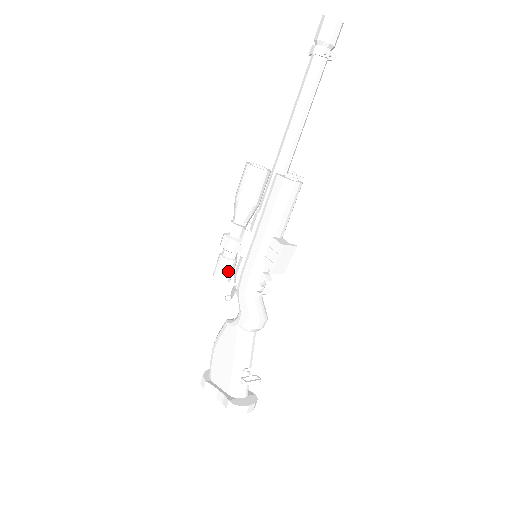
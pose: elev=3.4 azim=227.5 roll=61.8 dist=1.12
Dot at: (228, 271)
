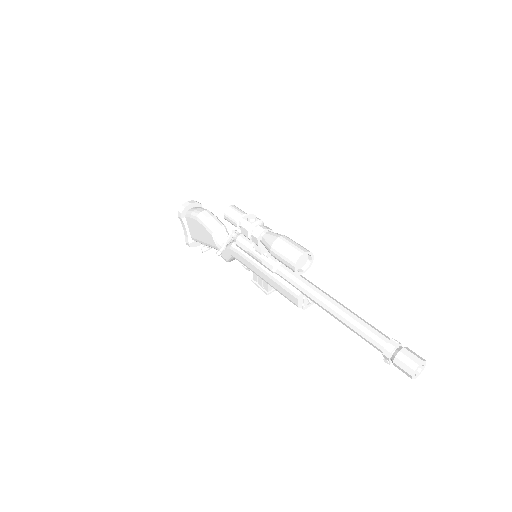
Dot at: occluded
